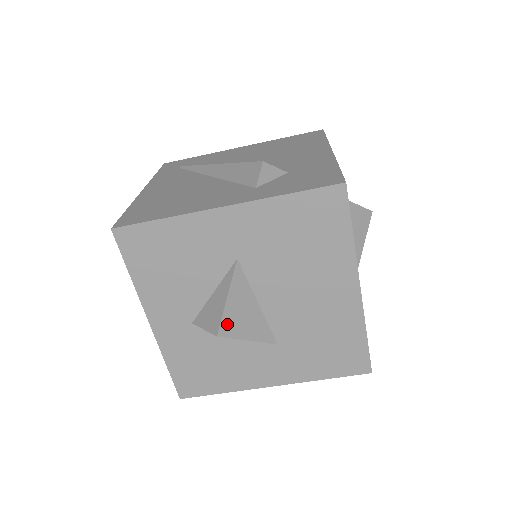
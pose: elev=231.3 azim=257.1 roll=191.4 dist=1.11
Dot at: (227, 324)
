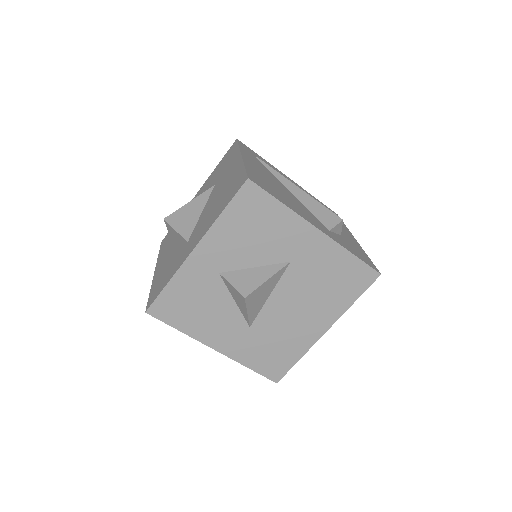
Dot at: (253, 295)
